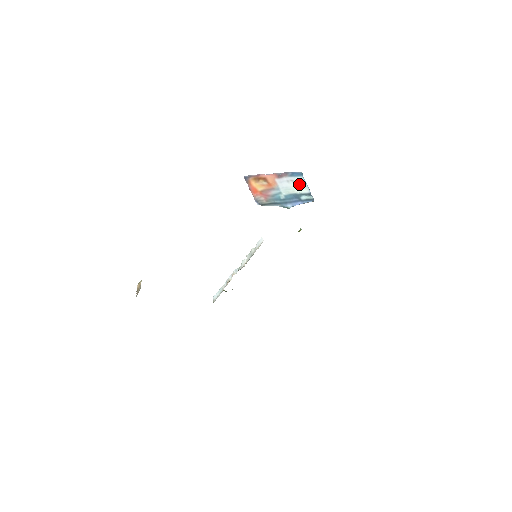
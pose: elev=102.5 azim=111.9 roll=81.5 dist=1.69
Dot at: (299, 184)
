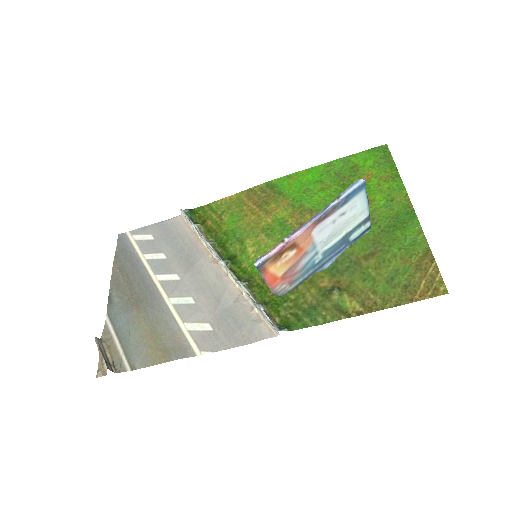
Dot at: (353, 213)
